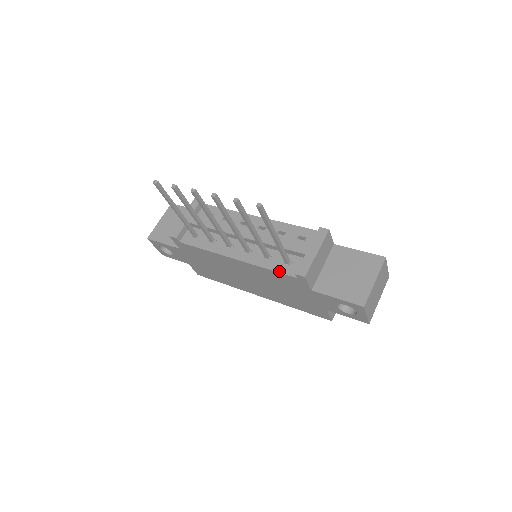
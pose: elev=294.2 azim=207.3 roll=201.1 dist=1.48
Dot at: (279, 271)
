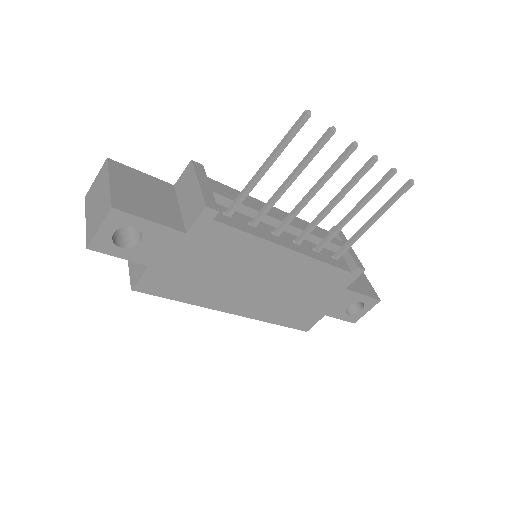
Dot at: (337, 266)
